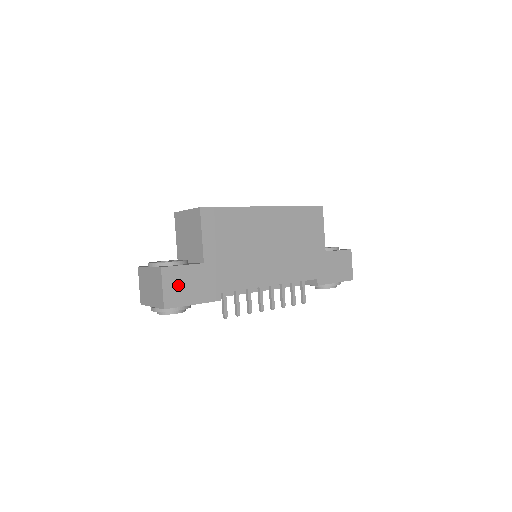
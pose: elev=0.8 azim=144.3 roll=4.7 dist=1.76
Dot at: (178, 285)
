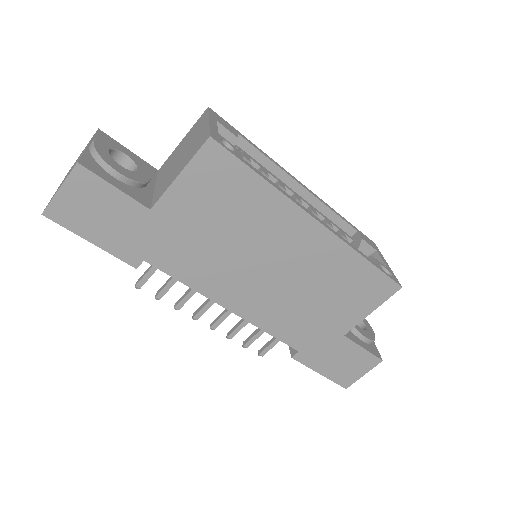
Dot at: (87, 204)
